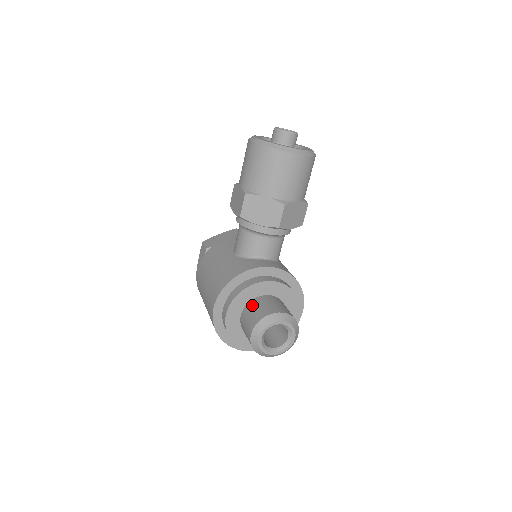
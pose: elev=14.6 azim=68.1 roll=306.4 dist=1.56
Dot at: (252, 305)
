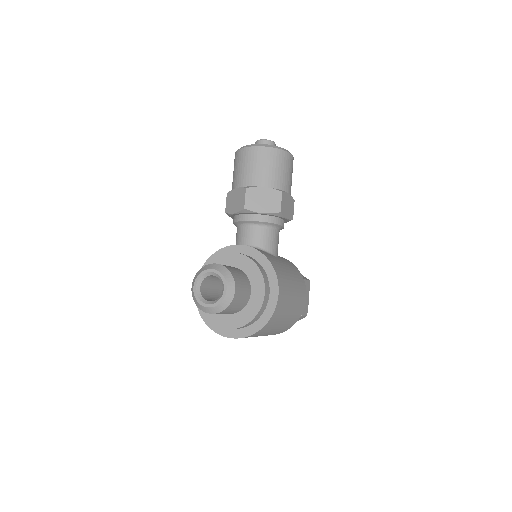
Dot at: occluded
